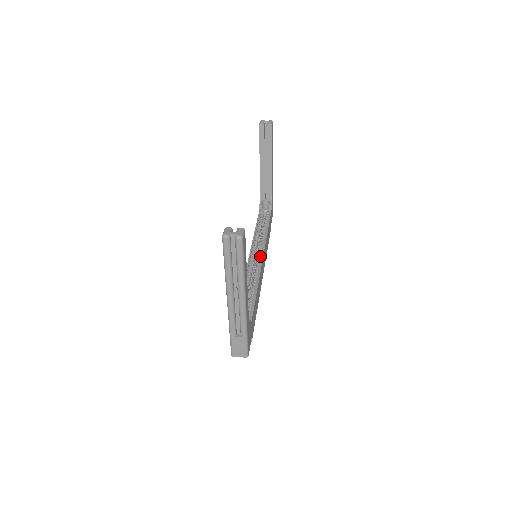
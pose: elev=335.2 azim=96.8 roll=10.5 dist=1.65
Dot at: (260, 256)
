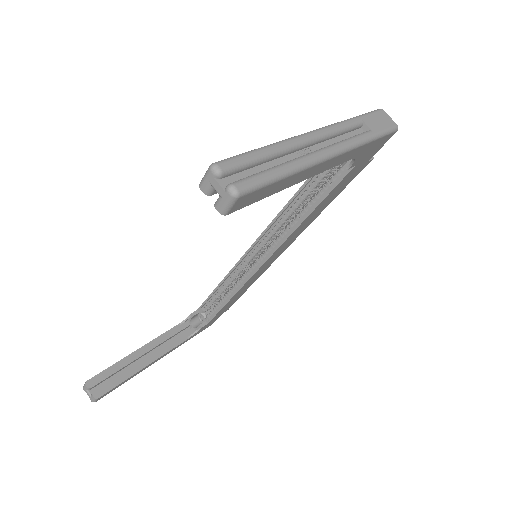
Dot at: (266, 254)
